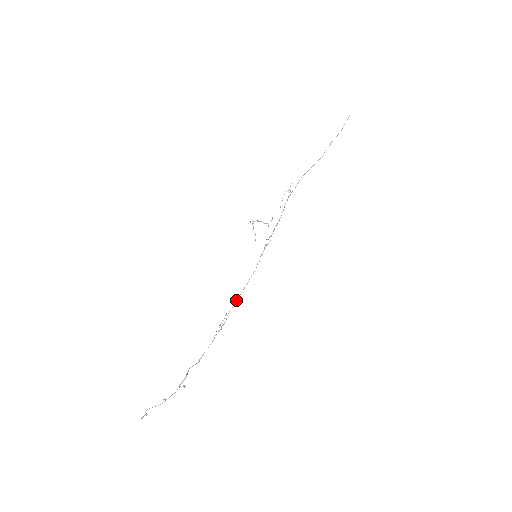
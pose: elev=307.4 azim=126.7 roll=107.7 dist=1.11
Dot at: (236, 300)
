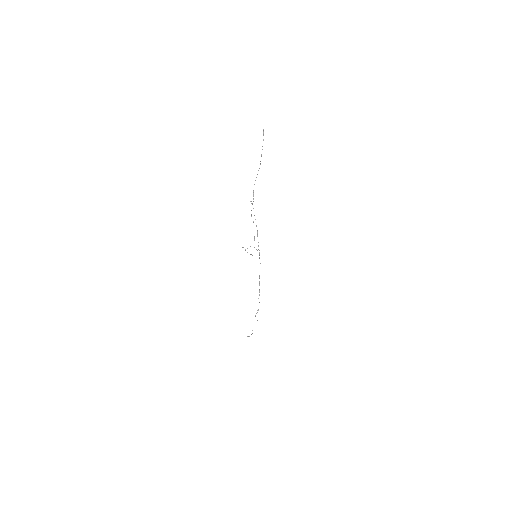
Dot at: (259, 281)
